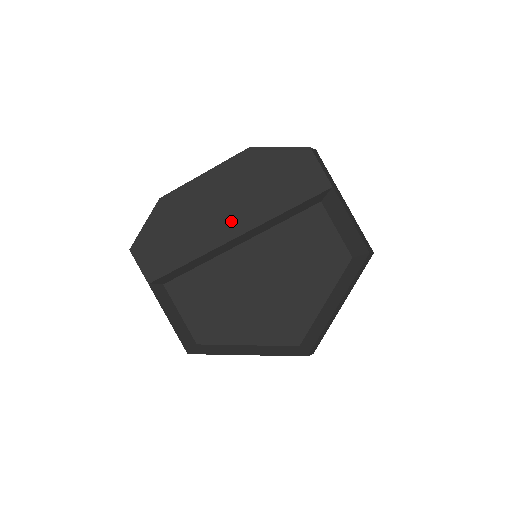
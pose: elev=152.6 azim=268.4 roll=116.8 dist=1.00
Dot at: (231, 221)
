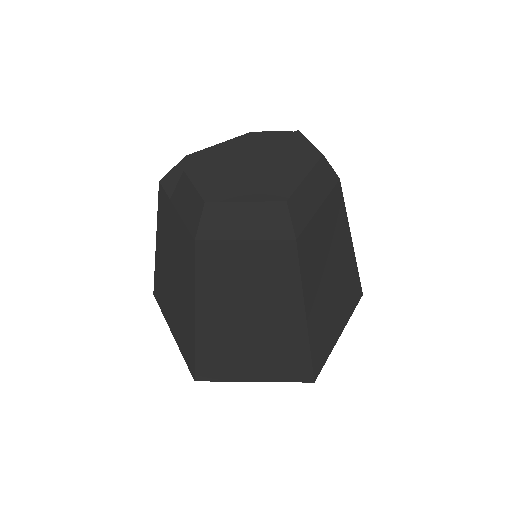
Dot at: occluded
